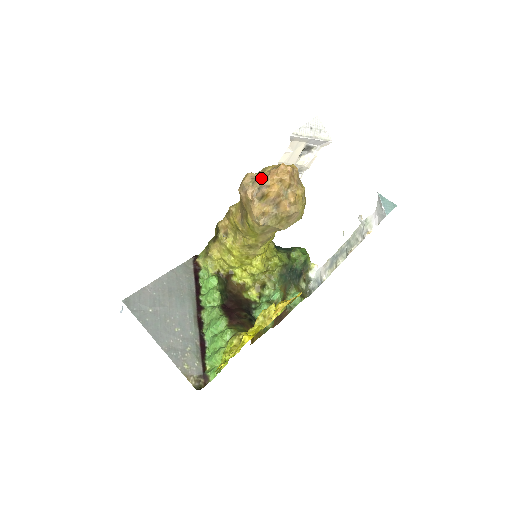
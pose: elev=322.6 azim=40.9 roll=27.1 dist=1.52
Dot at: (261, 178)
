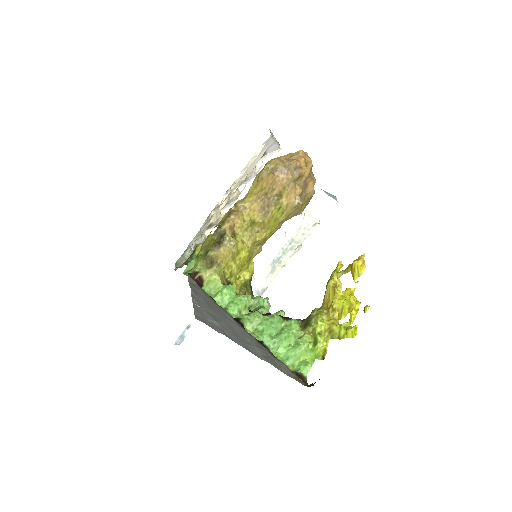
Dot at: (294, 161)
